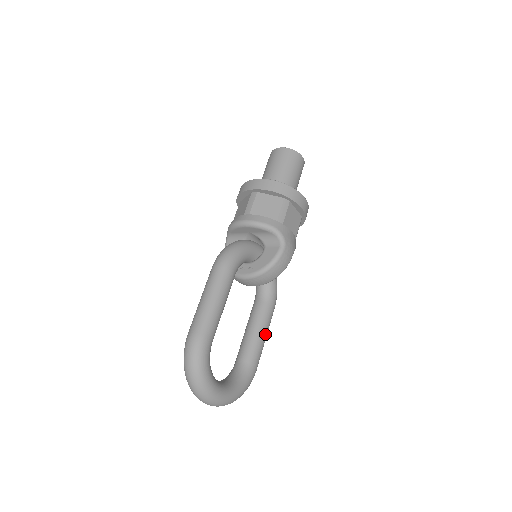
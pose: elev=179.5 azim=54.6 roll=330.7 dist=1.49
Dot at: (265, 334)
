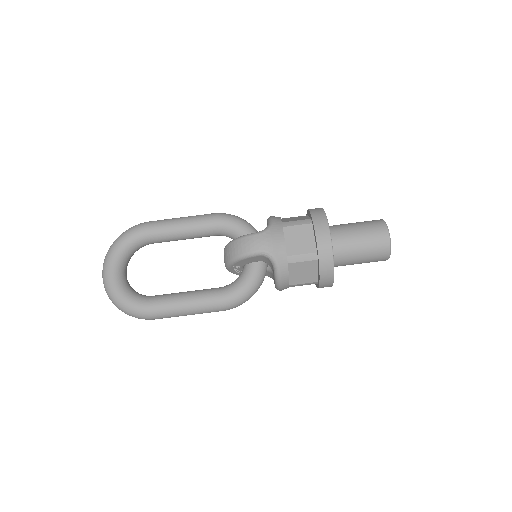
Dot at: (187, 301)
